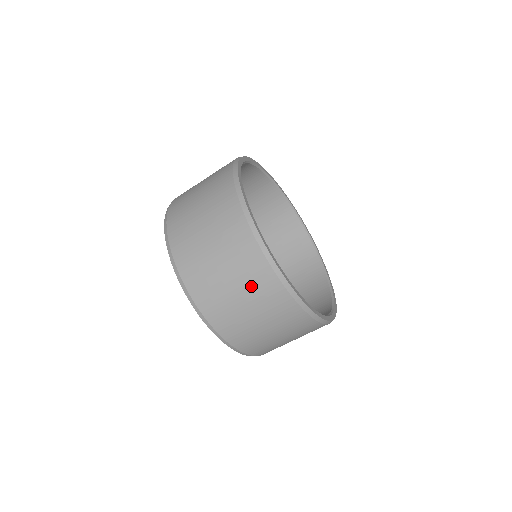
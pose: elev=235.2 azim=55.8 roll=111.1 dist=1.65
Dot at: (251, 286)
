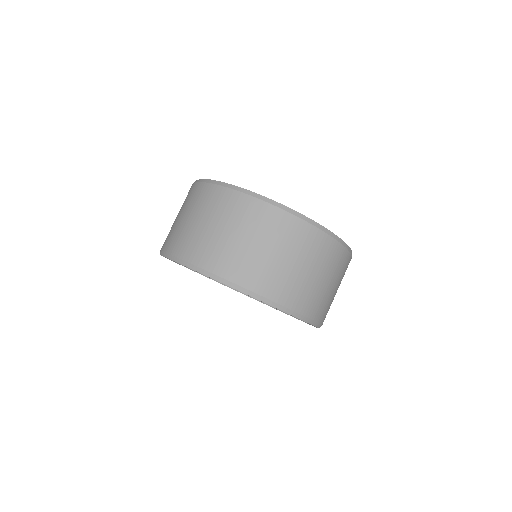
Dot at: (197, 205)
